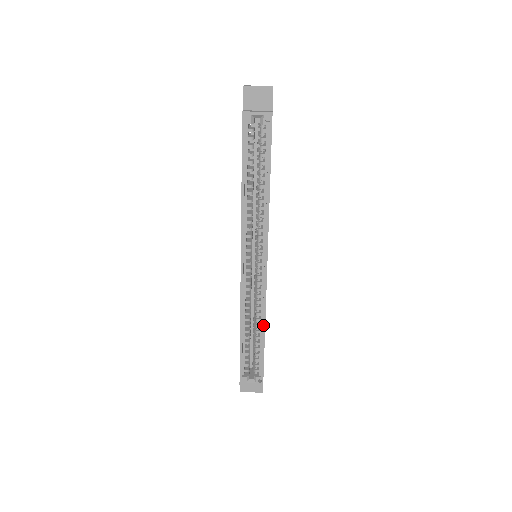
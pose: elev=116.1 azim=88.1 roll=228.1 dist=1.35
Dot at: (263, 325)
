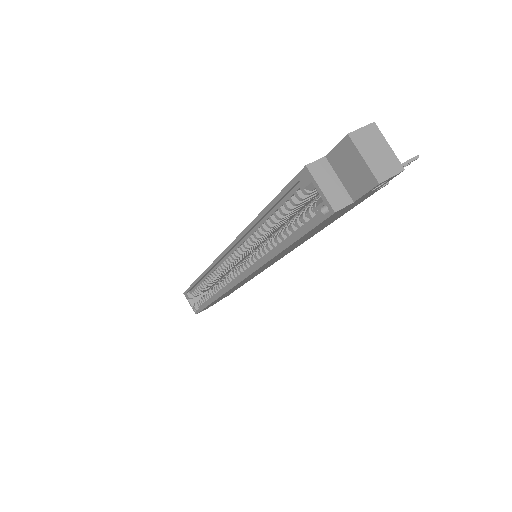
Dot at: (214, 298)
